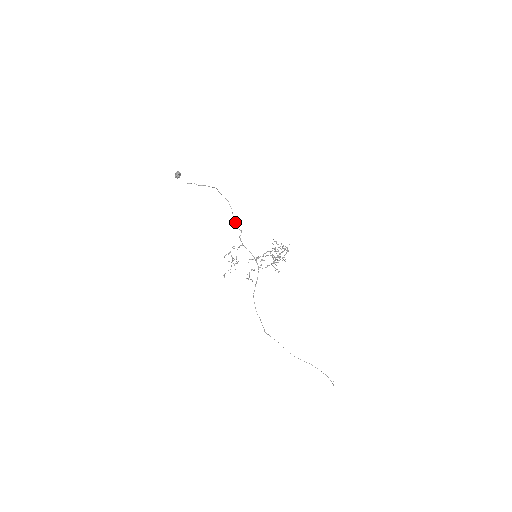
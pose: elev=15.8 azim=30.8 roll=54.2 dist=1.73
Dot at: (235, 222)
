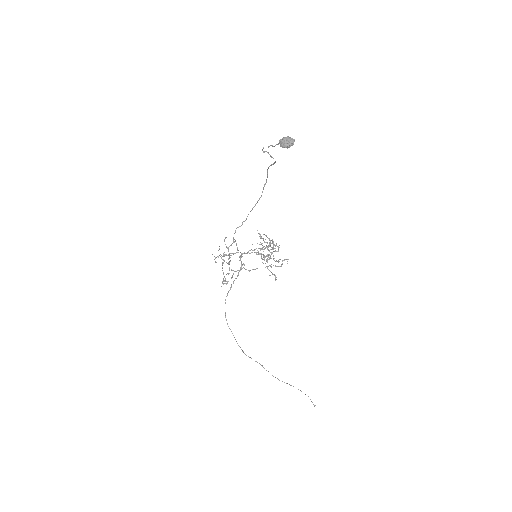
Dot at: (252, 209)
